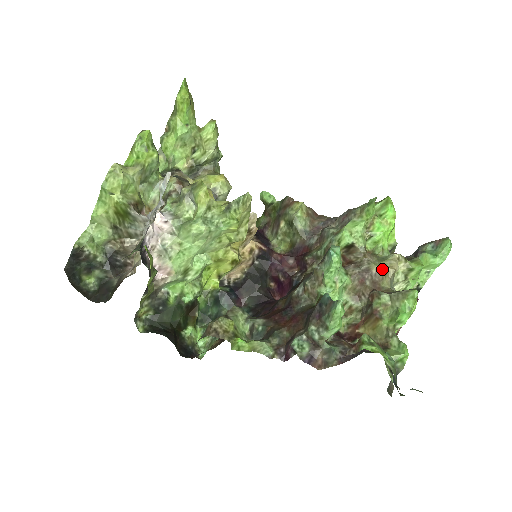
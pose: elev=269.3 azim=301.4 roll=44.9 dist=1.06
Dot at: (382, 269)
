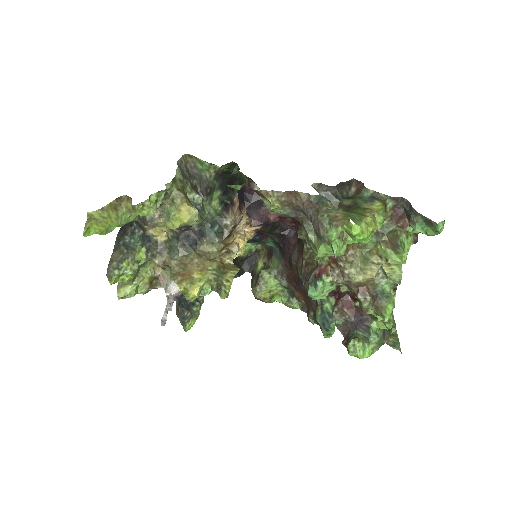
Dot at: (362, 281)
